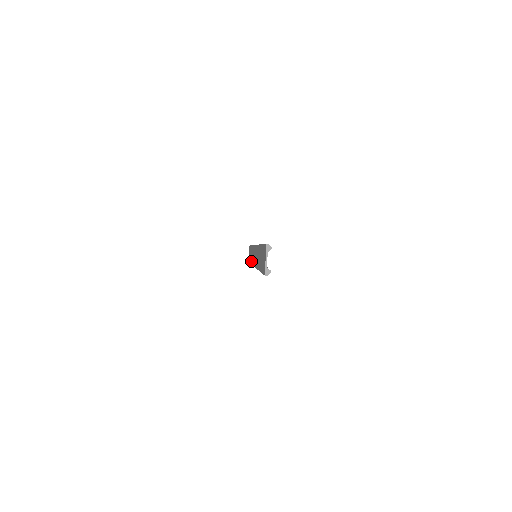
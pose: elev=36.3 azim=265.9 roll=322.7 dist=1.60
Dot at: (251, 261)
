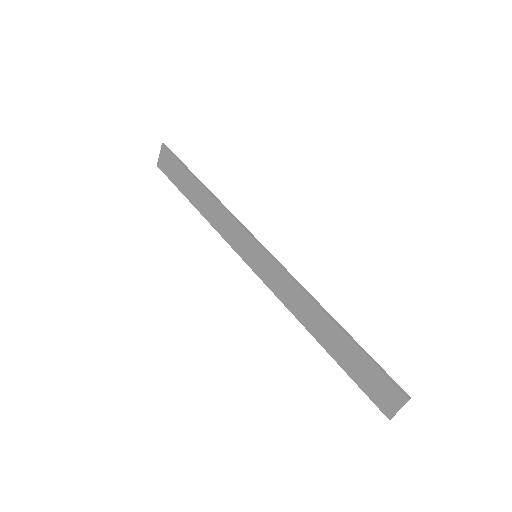
Dot at: (205, 213)
